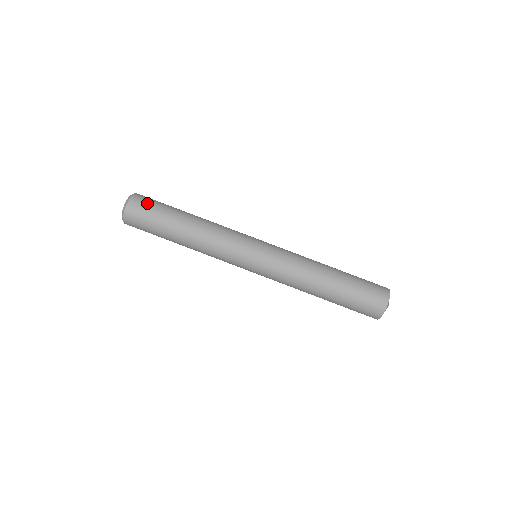
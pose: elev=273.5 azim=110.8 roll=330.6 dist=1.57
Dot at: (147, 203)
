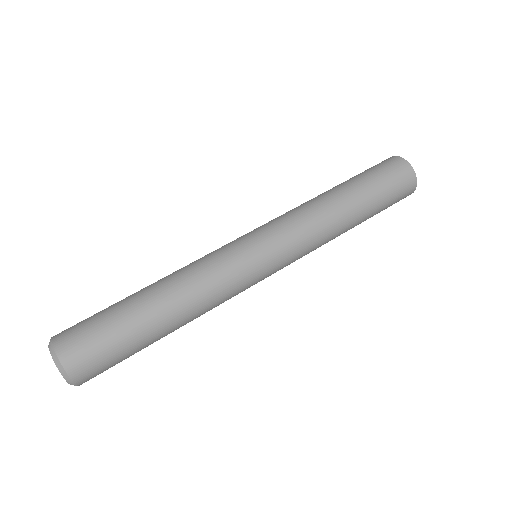
Dot at: (80, 326)
